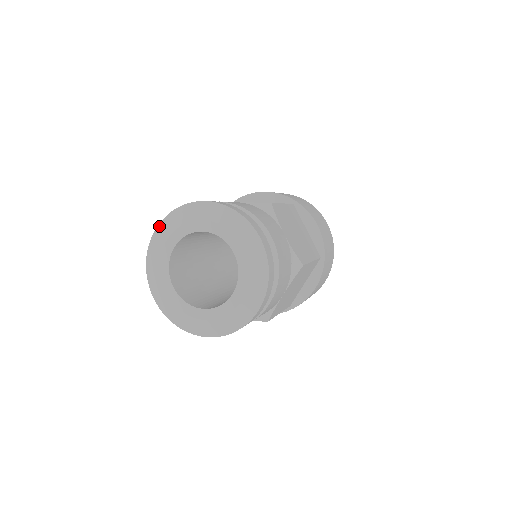
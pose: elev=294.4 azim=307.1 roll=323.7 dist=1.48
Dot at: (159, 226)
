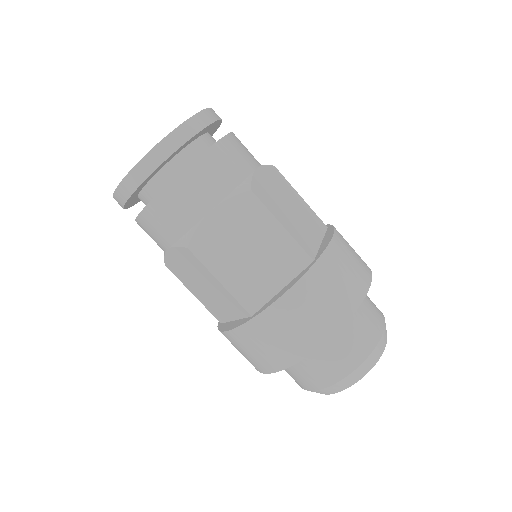
Dot at: occluded
